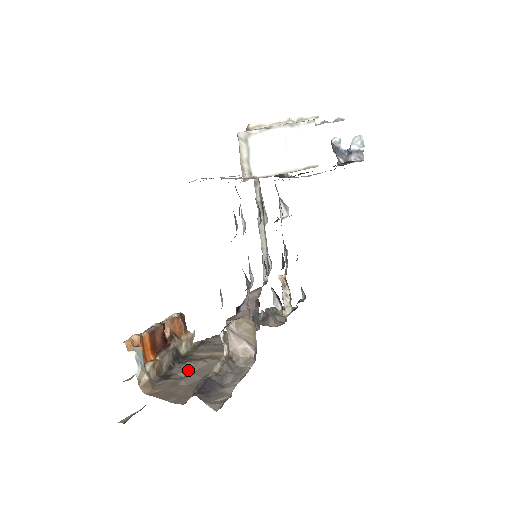
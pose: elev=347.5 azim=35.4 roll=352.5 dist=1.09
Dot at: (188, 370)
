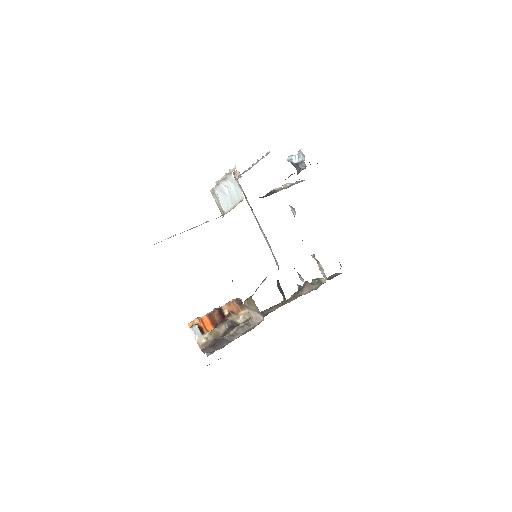
Dot at: occluded
